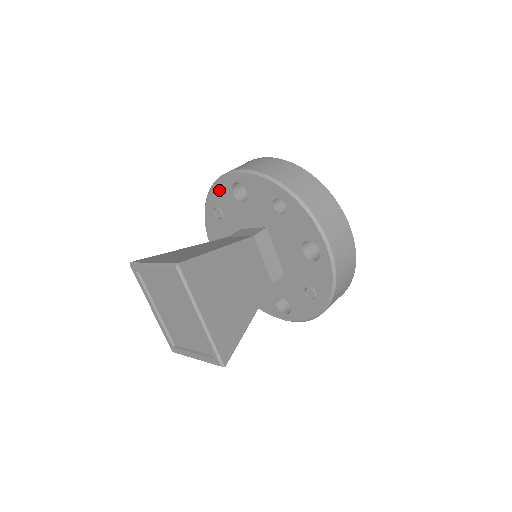
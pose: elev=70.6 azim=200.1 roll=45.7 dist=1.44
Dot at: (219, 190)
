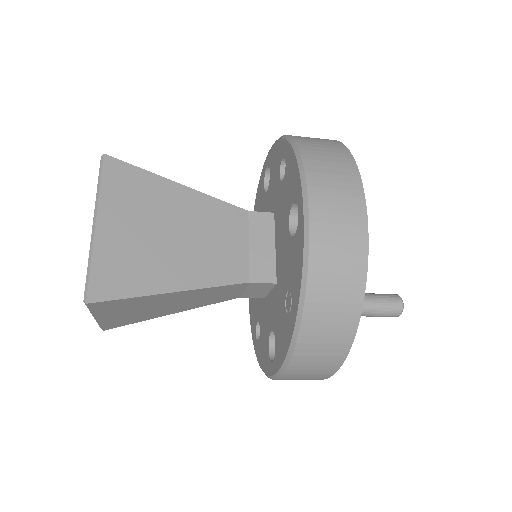
Dot at: (259, 190)
